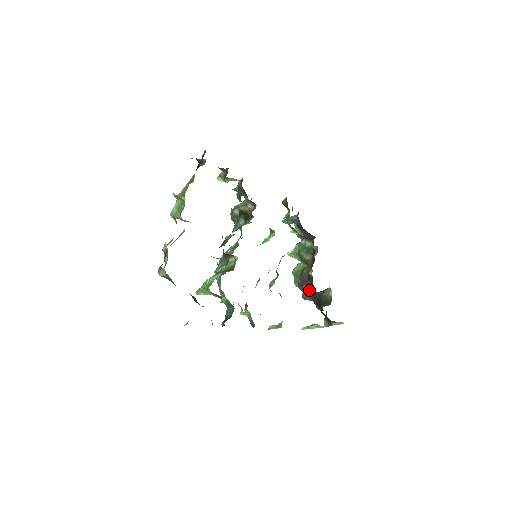
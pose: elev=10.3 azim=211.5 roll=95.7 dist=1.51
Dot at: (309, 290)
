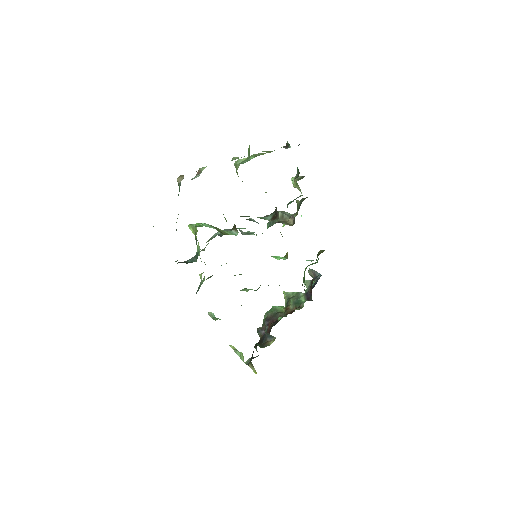
Dot at: (267, 329)
